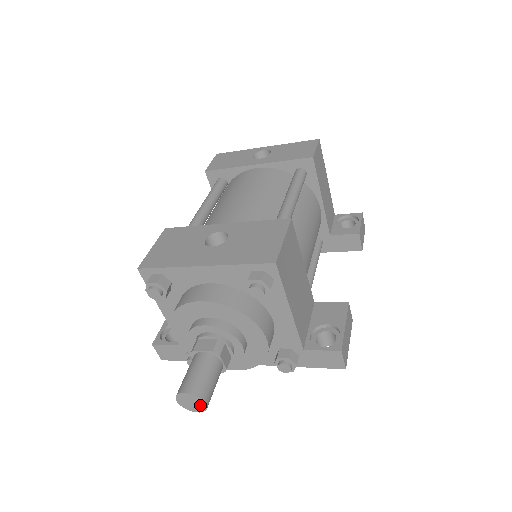
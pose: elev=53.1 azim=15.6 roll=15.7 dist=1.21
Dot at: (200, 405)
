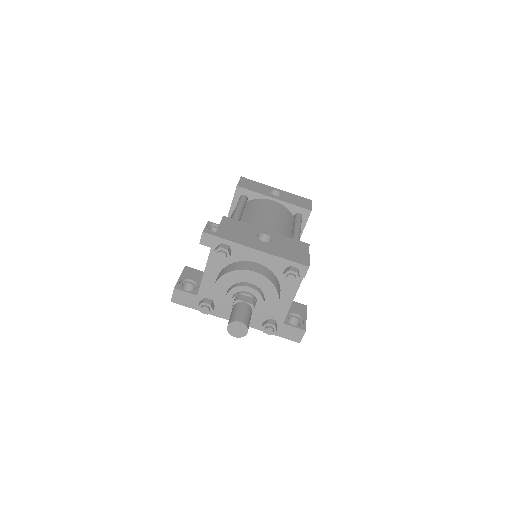
Dot at: (242, 332)
